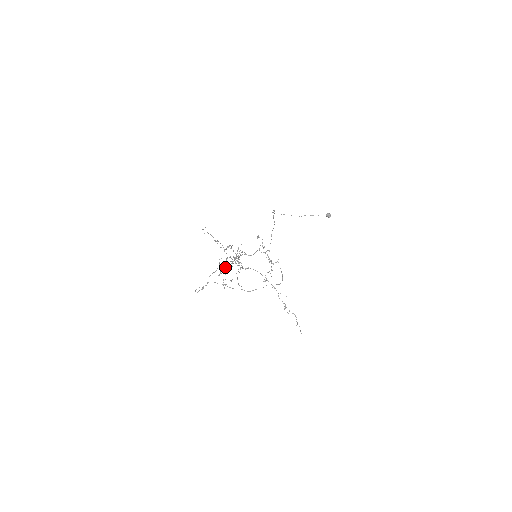
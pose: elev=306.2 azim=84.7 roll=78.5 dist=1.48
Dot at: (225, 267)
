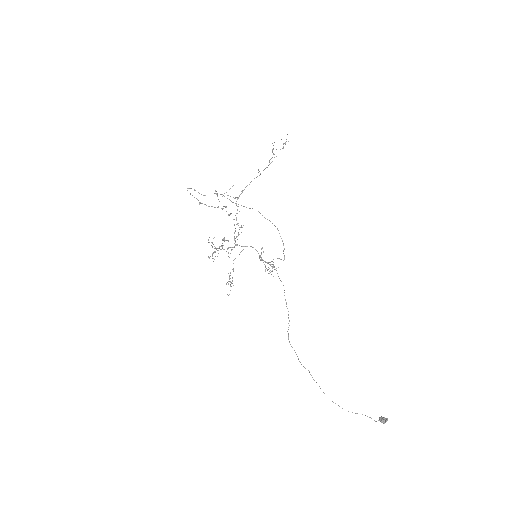
Dot at: occluded
